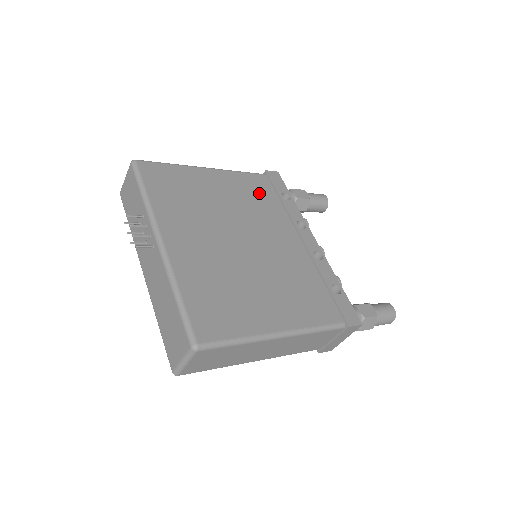
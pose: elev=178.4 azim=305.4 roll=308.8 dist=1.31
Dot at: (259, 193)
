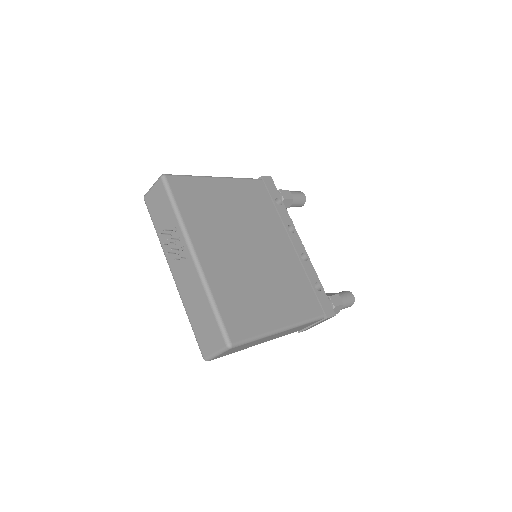
Dot at: (259, 200)
